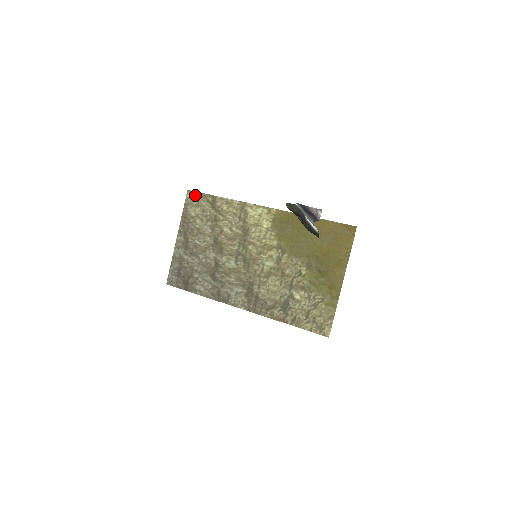
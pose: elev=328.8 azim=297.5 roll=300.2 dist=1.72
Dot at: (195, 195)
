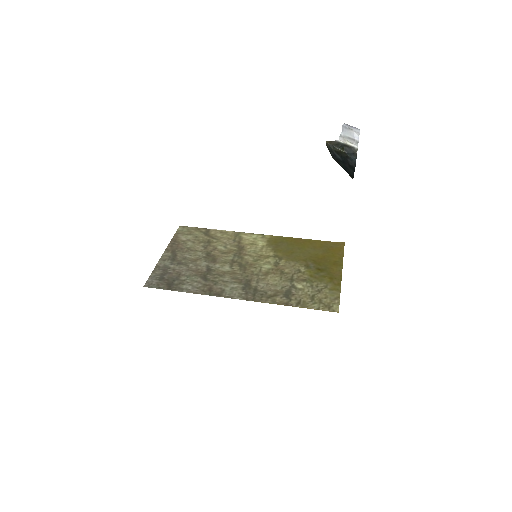
Dot at: (188, 228)
